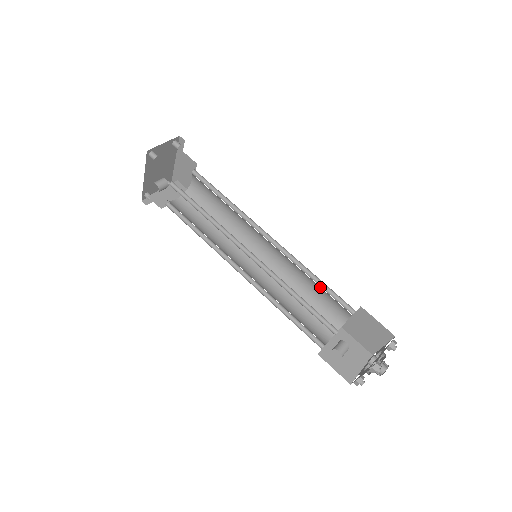
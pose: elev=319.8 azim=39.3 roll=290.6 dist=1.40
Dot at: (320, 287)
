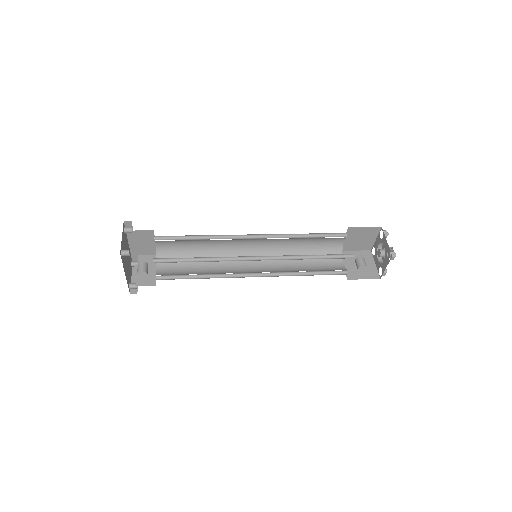
Dot at: (313, 238)
